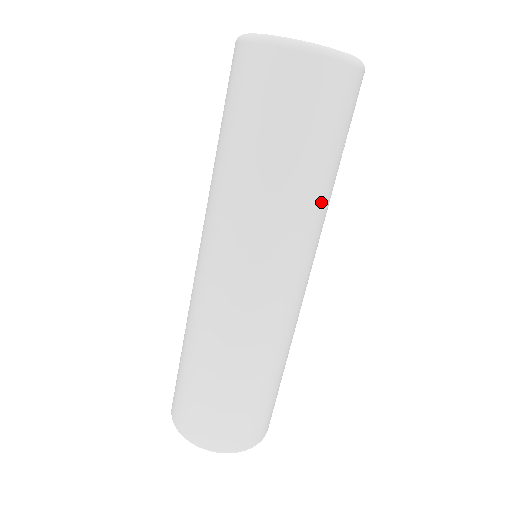
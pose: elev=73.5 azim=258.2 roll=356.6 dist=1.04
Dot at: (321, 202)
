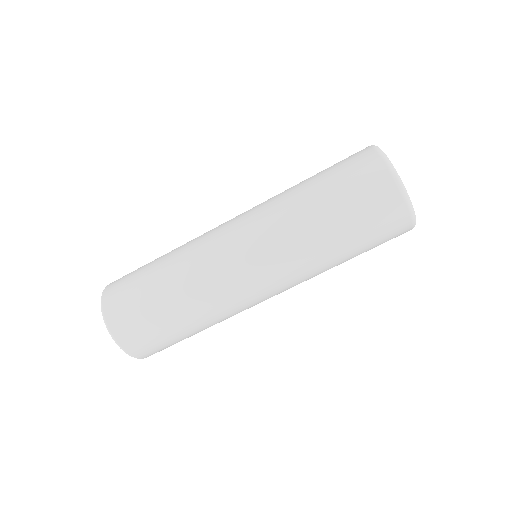
Dot at: occluded
